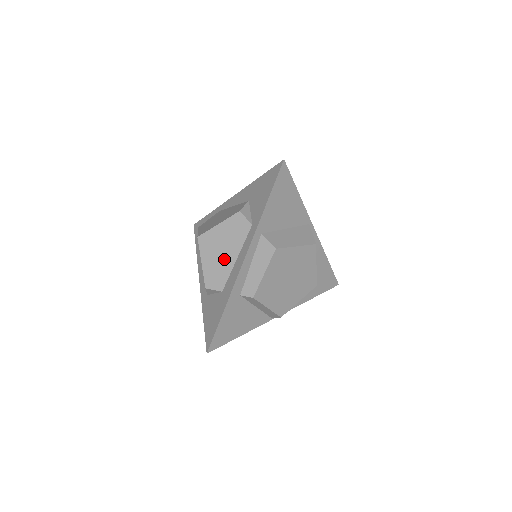
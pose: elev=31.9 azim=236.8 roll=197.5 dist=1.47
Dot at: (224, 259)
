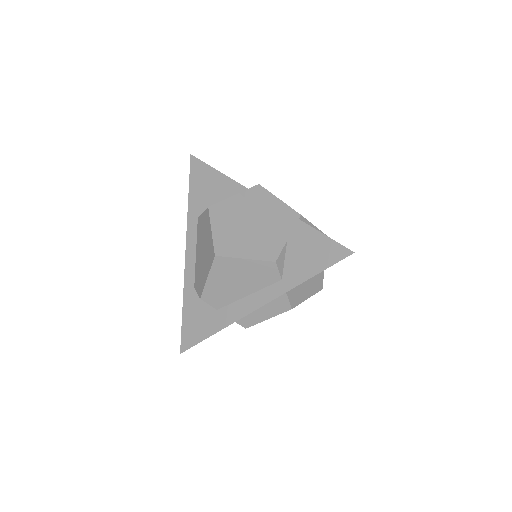
Dot at: (234, 289)
